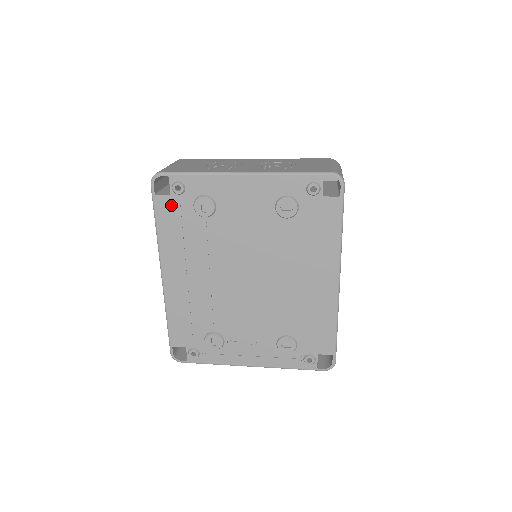
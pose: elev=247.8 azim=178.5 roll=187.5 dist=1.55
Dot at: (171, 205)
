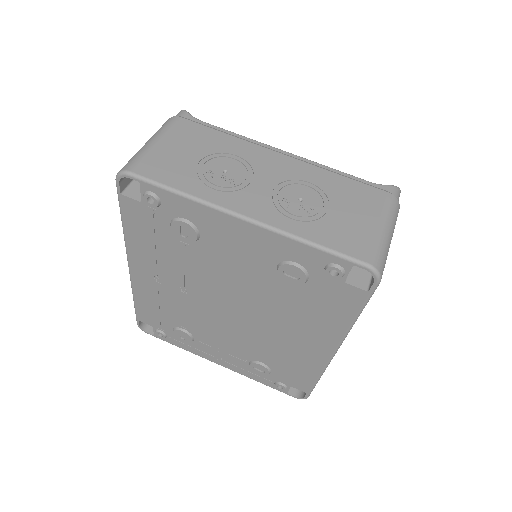
Dot at: (142, 212)
